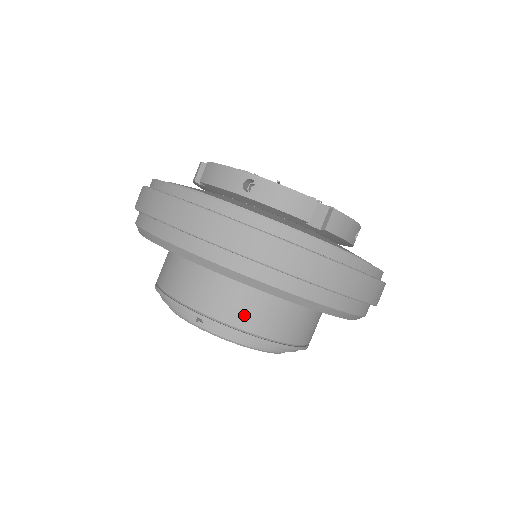
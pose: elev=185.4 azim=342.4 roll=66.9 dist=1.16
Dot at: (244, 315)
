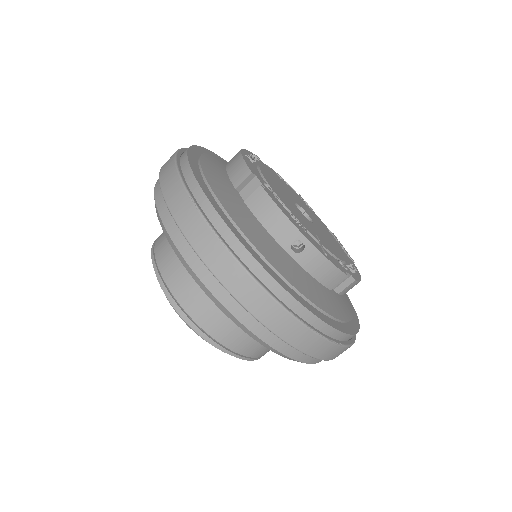
Dot at: (241, 342)
